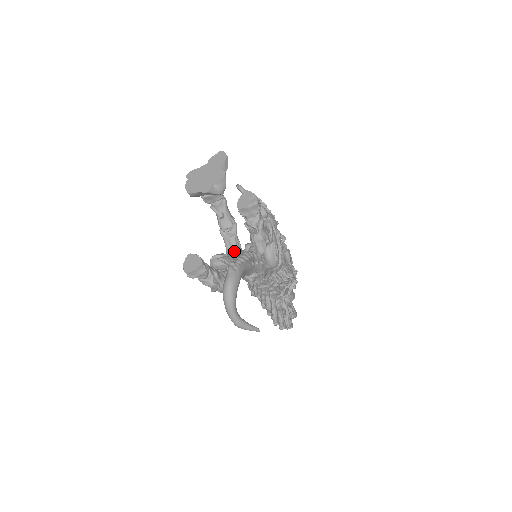
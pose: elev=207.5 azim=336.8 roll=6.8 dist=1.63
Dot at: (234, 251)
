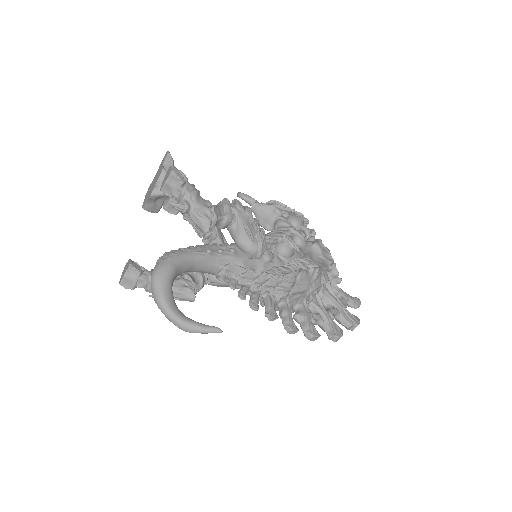
Dot at: occluded
